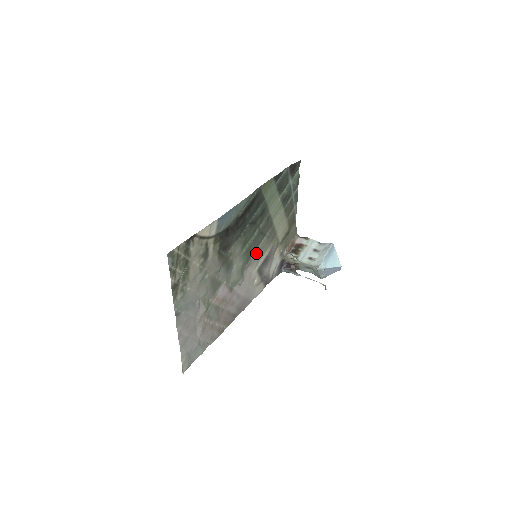
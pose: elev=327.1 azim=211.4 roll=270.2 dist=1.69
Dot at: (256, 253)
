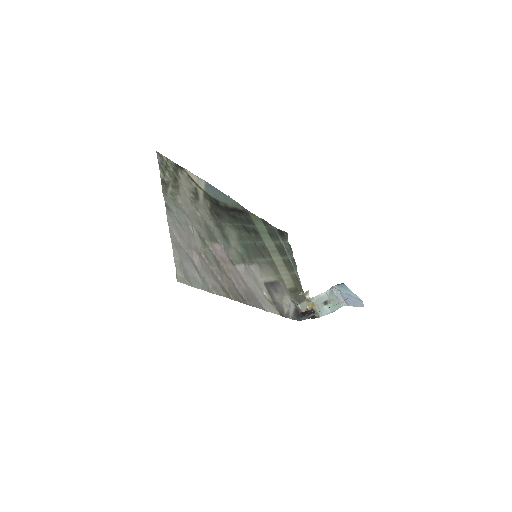
Dot at: (257, 263)
